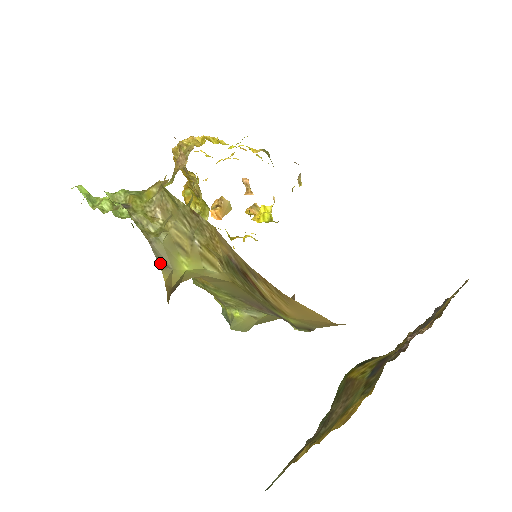
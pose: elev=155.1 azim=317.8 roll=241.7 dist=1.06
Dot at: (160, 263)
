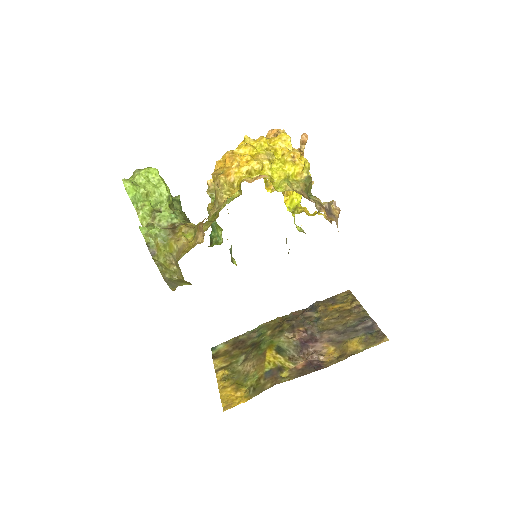
Dot at: (170, 286)
